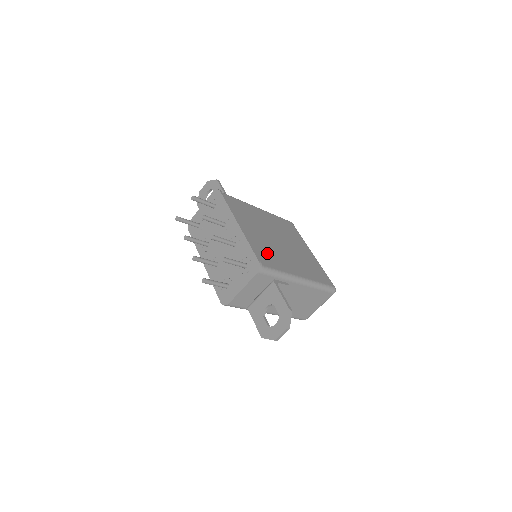
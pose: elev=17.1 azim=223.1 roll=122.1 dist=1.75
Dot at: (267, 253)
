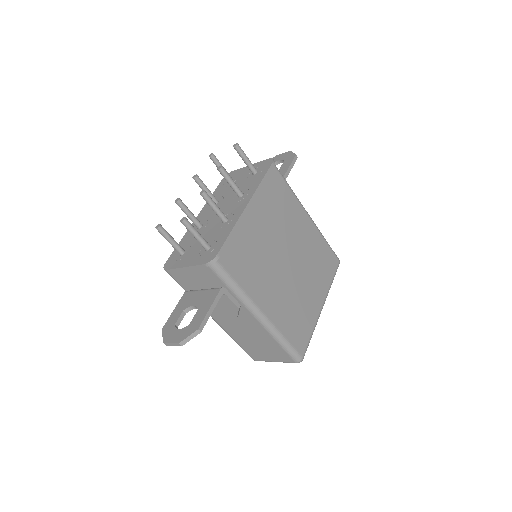
Dot at: (247, 257)
